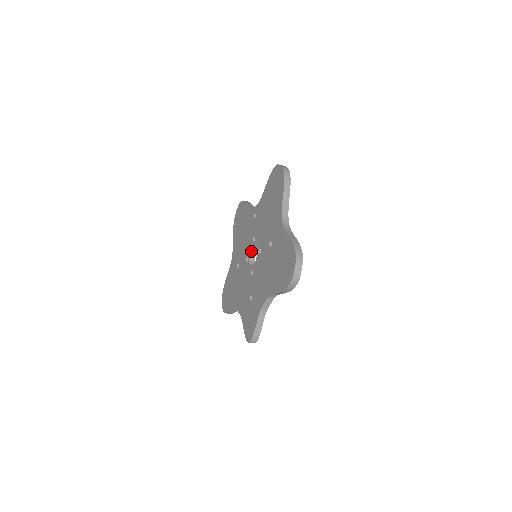
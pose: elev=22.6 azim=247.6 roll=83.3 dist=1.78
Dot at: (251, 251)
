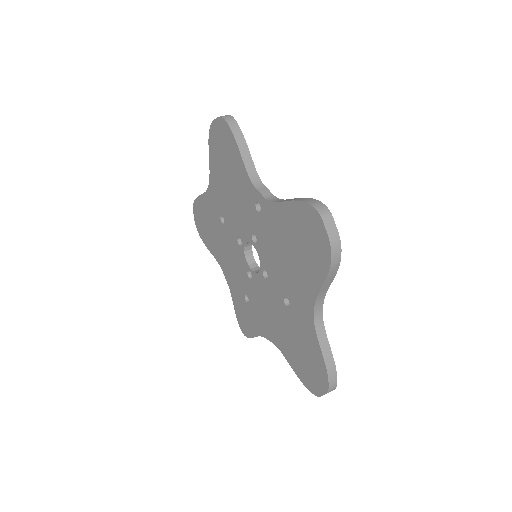
Dot at: (248, 242)
